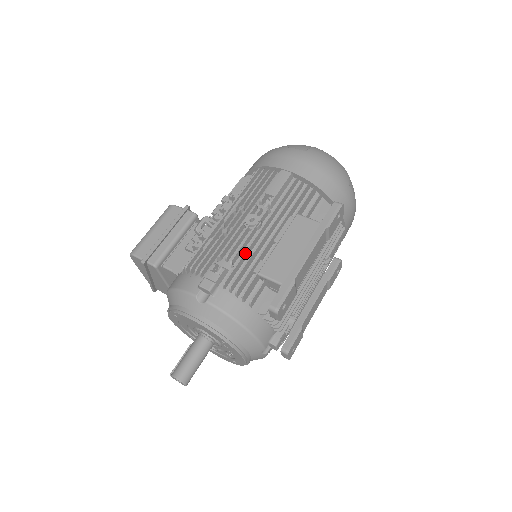
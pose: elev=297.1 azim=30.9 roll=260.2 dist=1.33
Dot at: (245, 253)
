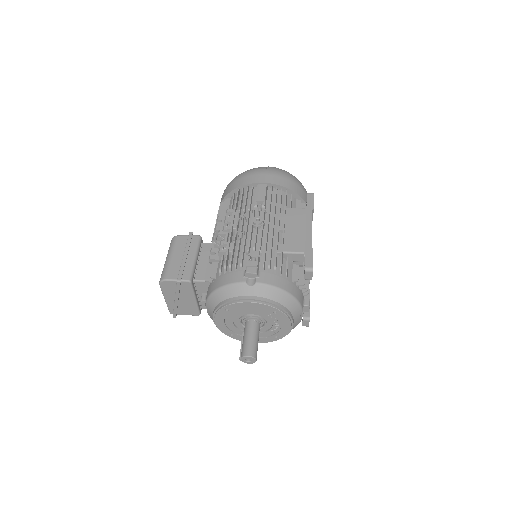
Dot at: (266, 242)
